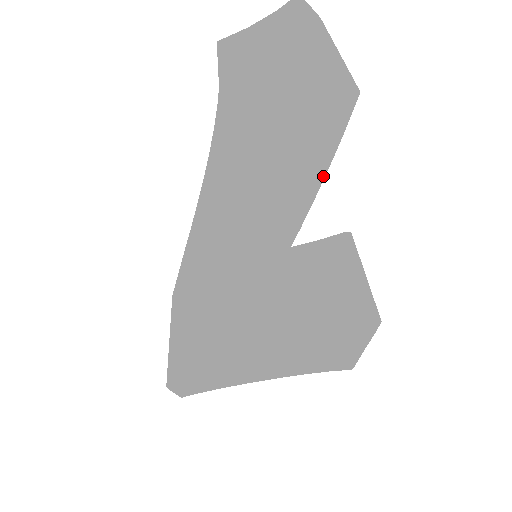
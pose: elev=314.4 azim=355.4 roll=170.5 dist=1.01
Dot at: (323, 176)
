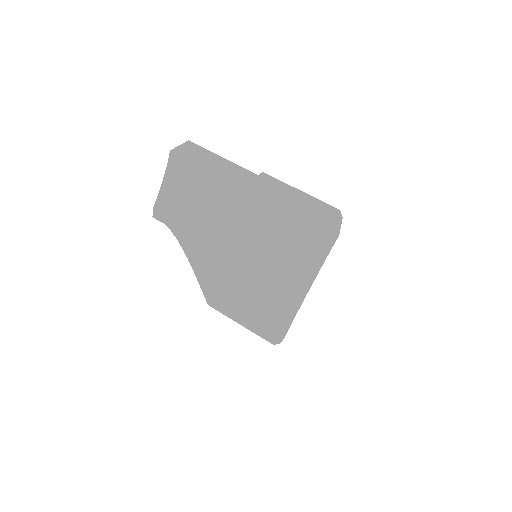
Dot at: occluded
